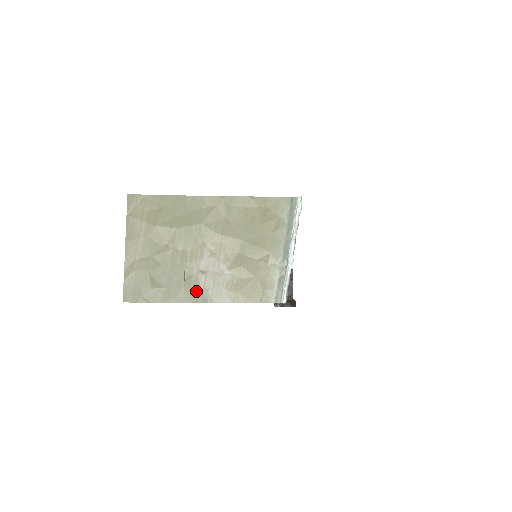
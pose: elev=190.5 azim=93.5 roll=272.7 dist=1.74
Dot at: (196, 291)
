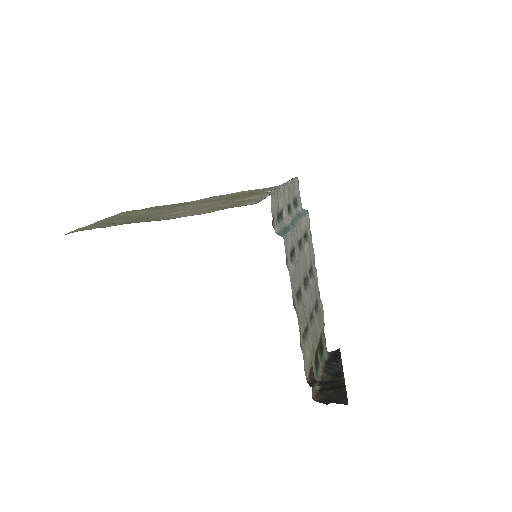
Dot at: (157, 219)
